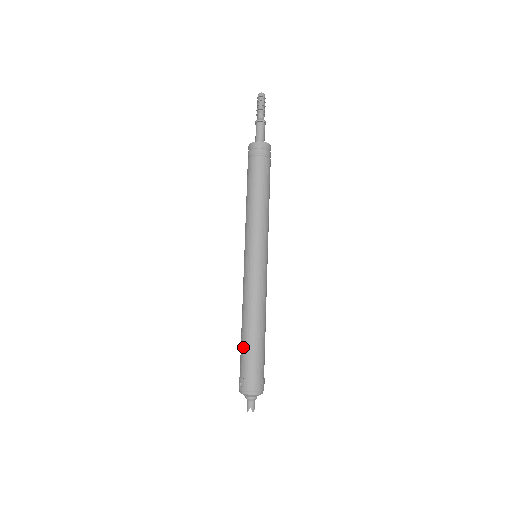
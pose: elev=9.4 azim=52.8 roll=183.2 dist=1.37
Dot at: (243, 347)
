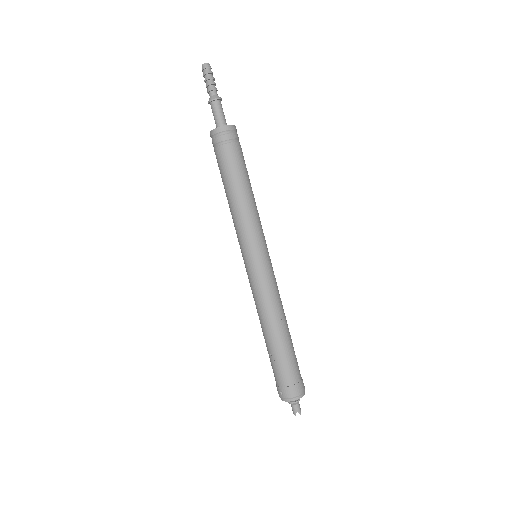
Dot at: (272, 356)
